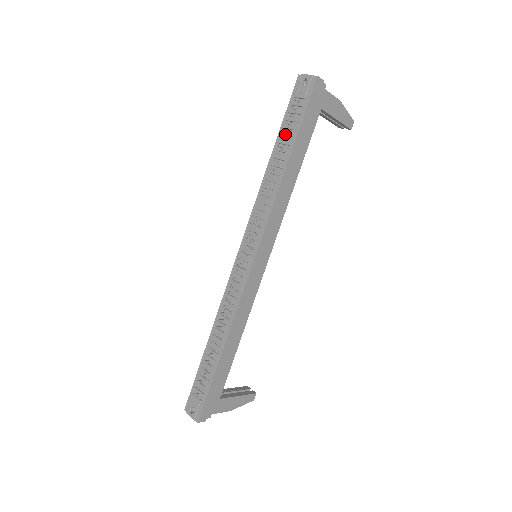
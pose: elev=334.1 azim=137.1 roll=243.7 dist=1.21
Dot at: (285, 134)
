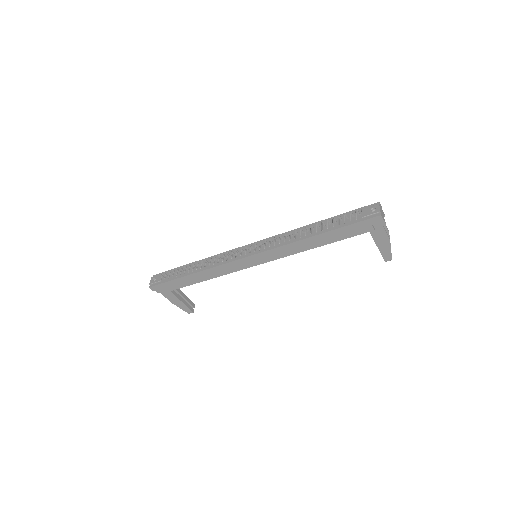
Dot at: (334, 221)
